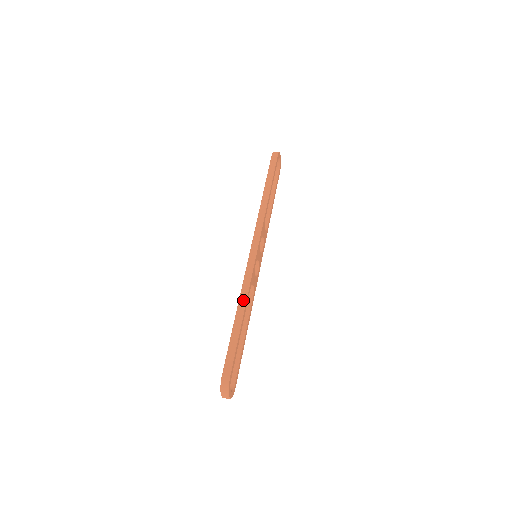
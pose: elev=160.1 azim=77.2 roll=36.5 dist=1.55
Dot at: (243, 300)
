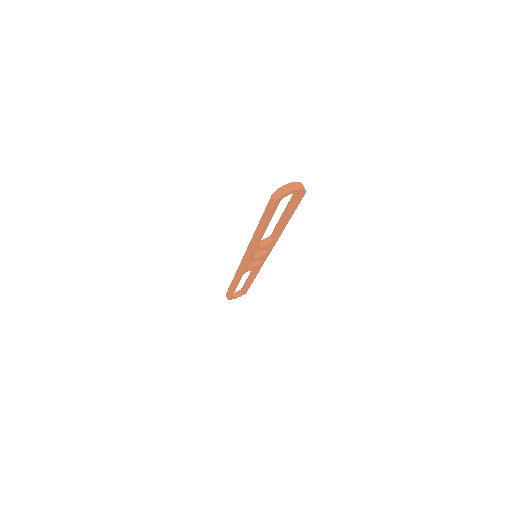
Dot at: (235, 279)
